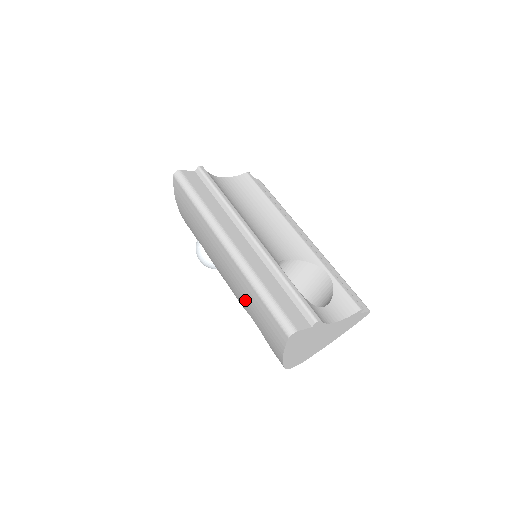
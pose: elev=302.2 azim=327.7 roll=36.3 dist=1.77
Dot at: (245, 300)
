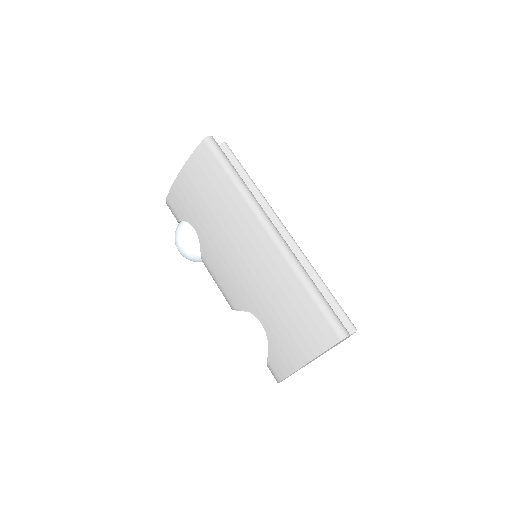
Dot at: (268, 296)
